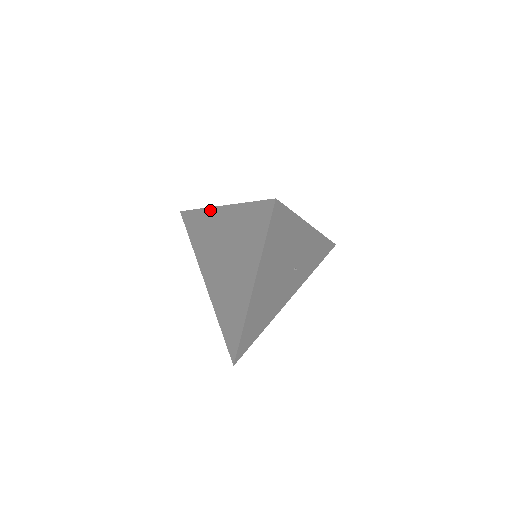
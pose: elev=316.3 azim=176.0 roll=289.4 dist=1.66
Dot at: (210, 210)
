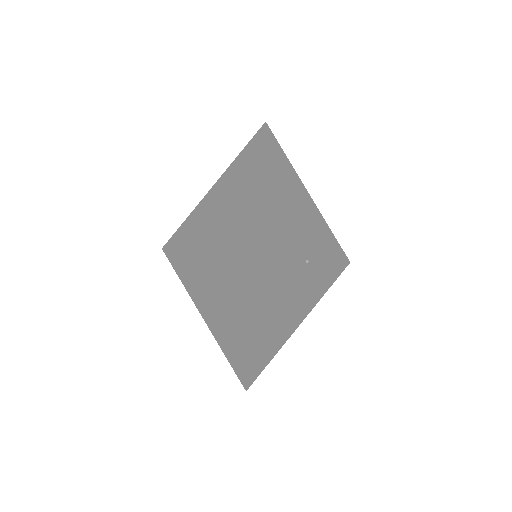
Dot at: (195, 211)
